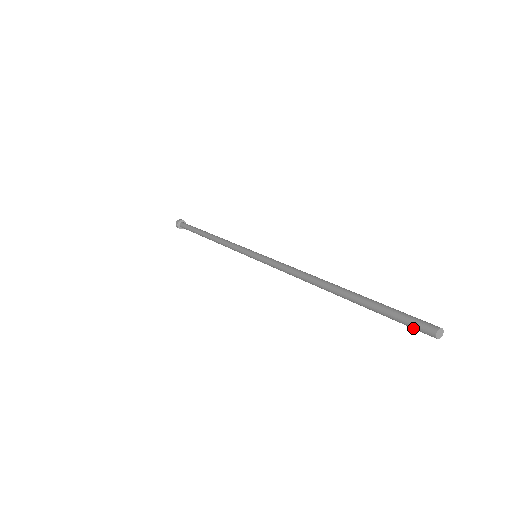
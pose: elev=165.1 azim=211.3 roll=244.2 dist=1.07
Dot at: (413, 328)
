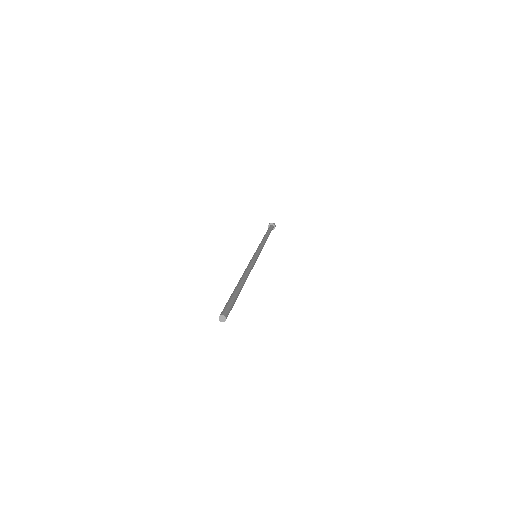
Dot at: occluded
